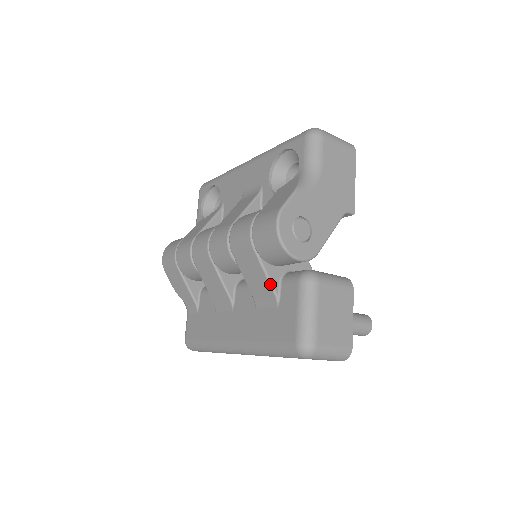
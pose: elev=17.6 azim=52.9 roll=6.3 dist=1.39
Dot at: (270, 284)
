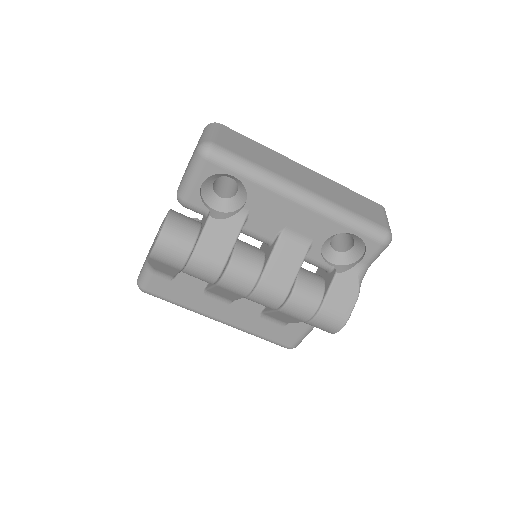
Dot at: occluded
